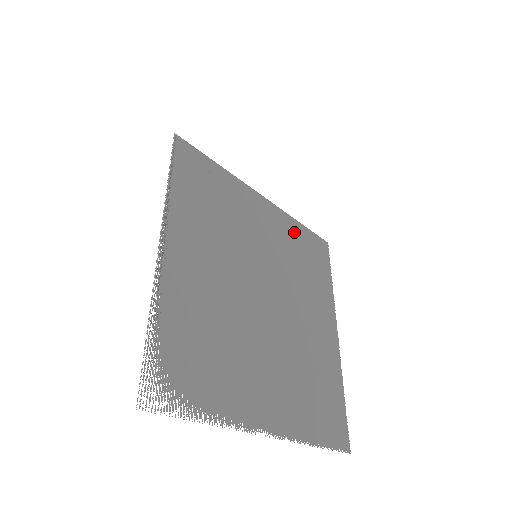
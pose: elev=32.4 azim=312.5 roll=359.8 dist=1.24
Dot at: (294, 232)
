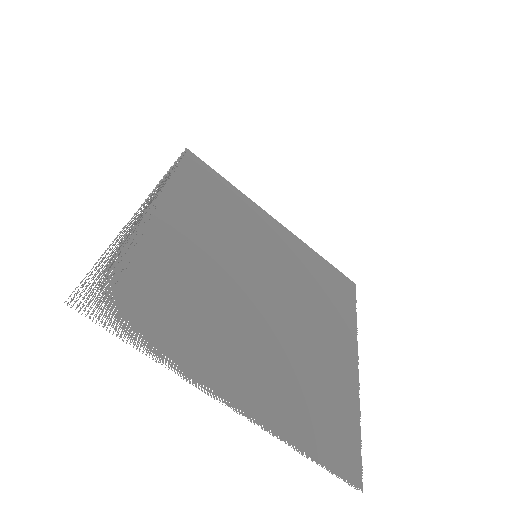
Dot at: (310, 259)
